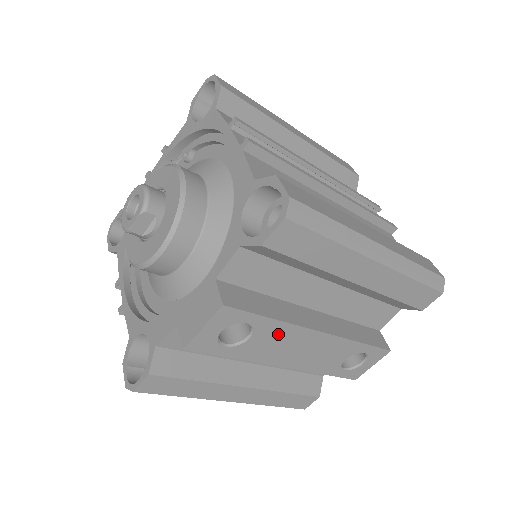
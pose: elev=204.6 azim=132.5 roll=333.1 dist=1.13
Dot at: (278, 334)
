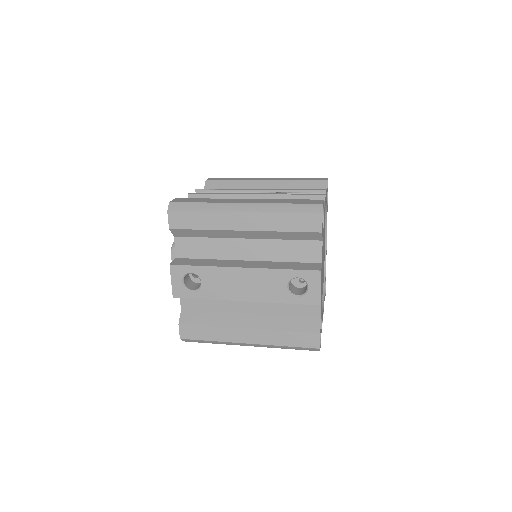
Dot at: (216, 276)
